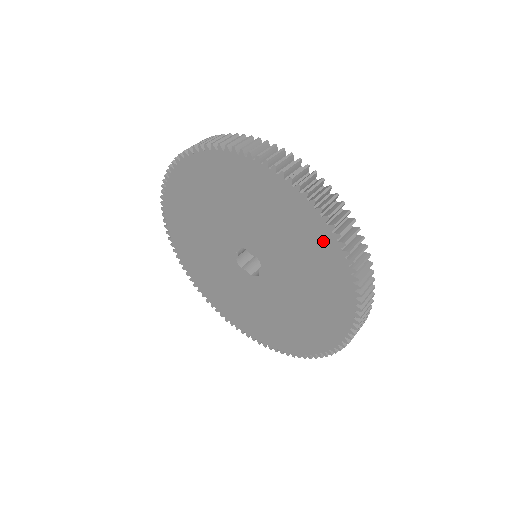
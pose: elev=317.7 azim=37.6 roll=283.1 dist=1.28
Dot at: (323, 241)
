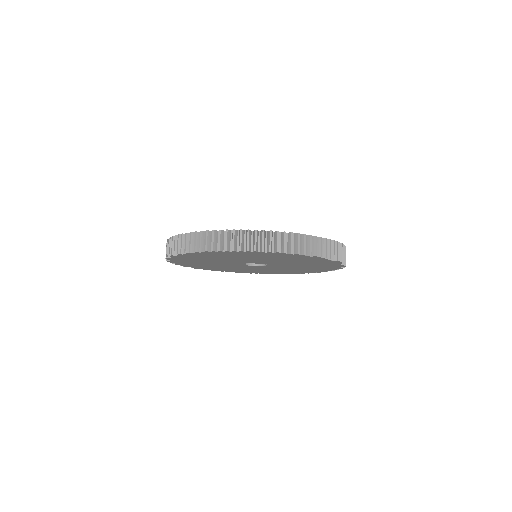
Dot at: (306, 258)
